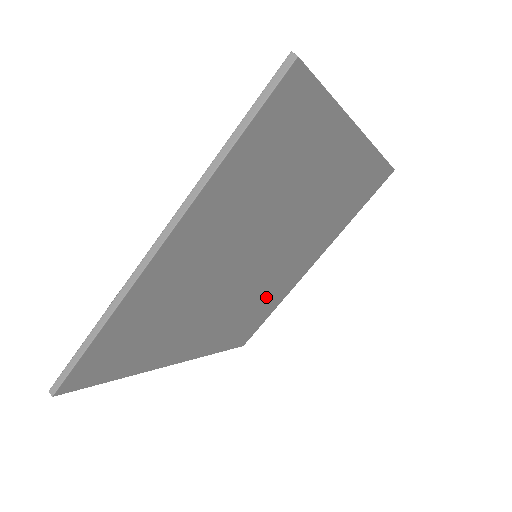
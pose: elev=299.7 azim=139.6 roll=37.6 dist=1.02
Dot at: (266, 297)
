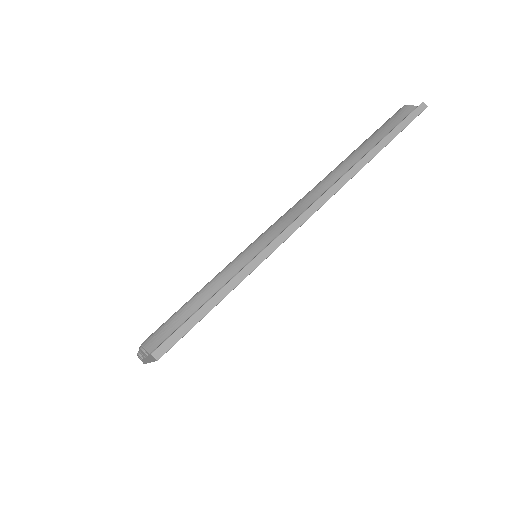
Dot at: occluded
